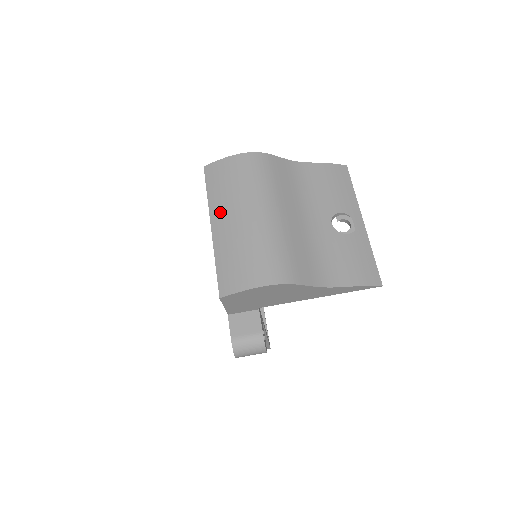
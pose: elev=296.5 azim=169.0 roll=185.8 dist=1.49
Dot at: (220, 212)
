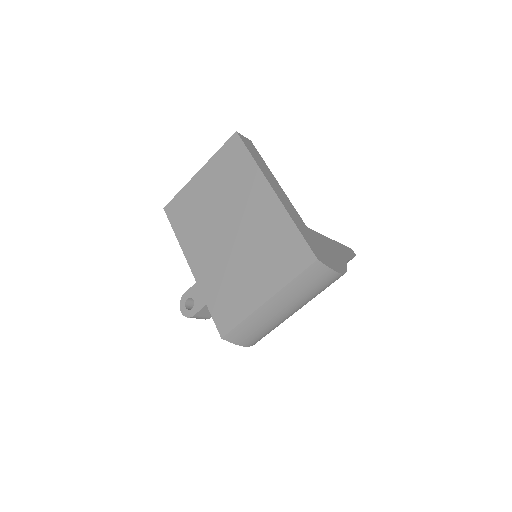
Dot at: (283, 299)
